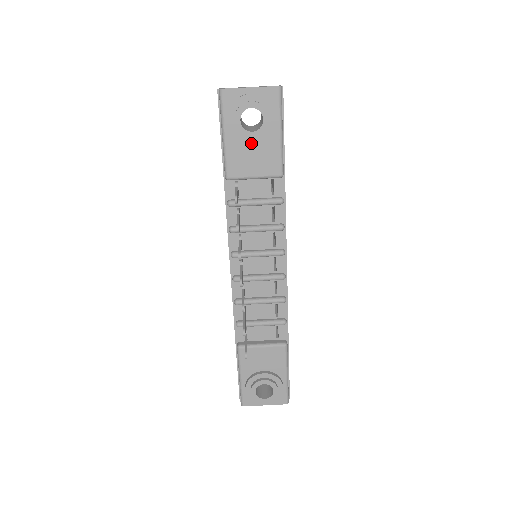
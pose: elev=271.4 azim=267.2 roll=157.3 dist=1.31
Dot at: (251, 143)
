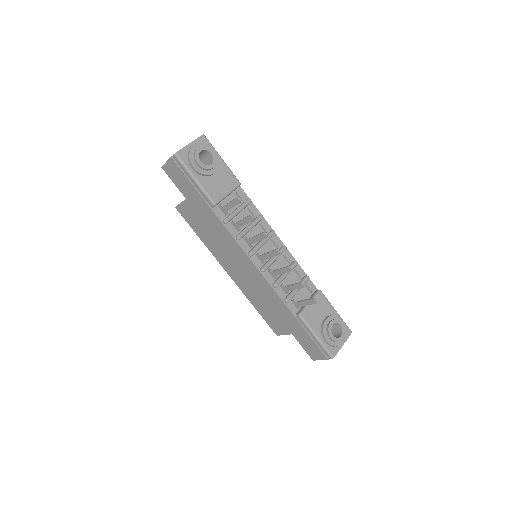
Dot at: (214, 173)
